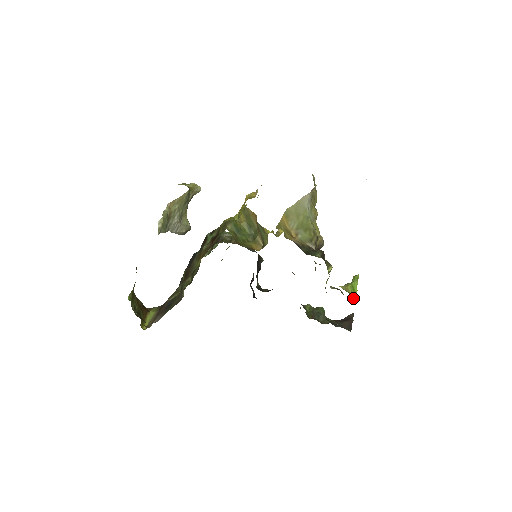
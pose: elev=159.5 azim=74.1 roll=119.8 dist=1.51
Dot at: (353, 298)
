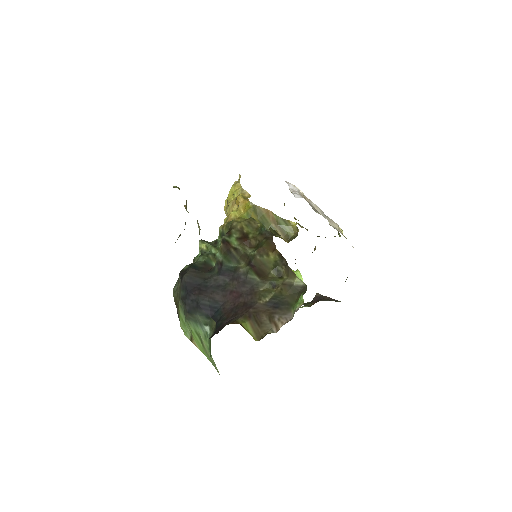
Dot at: occluded
